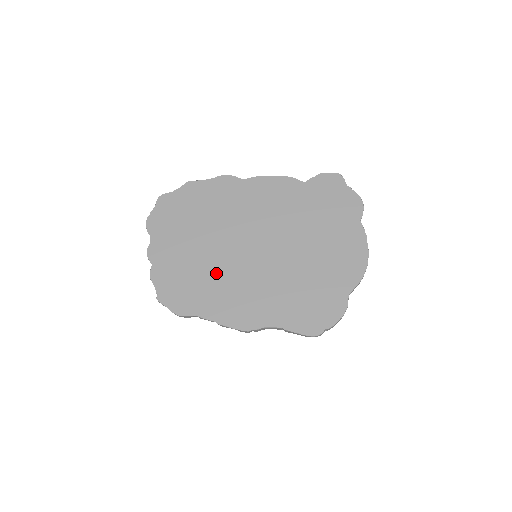
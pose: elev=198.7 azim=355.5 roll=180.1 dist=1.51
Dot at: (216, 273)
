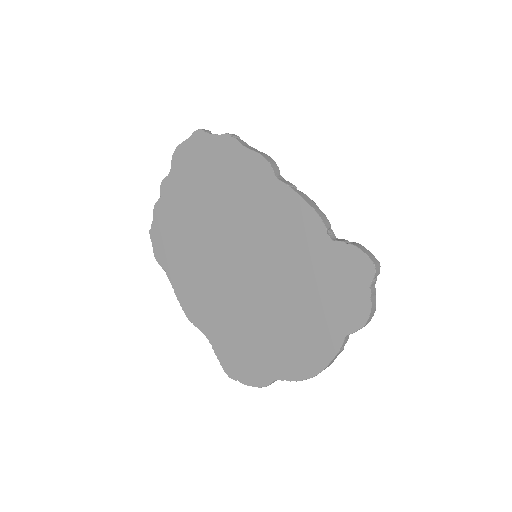
Dot at: (196, 253)
